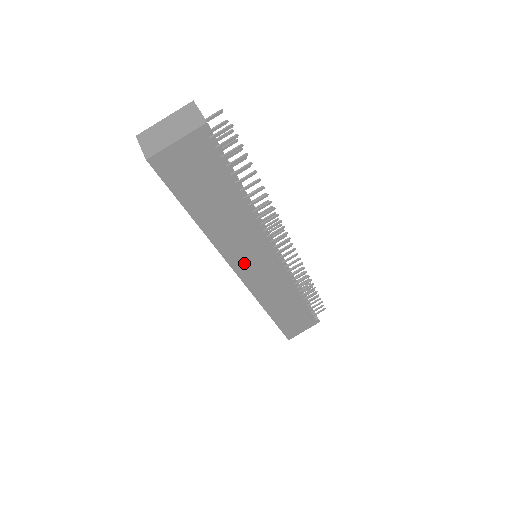
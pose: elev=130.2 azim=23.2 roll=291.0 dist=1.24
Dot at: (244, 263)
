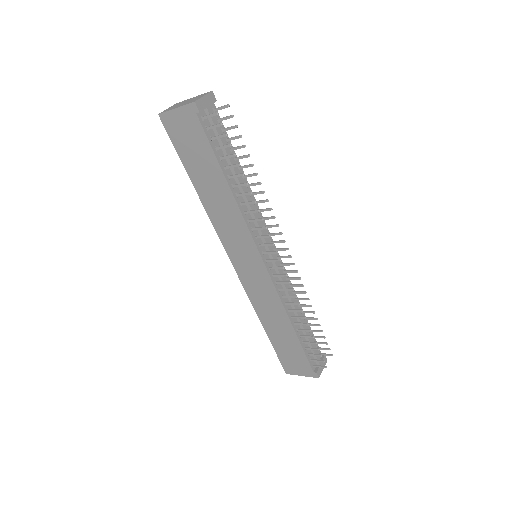
Dot at: (234, 249)
